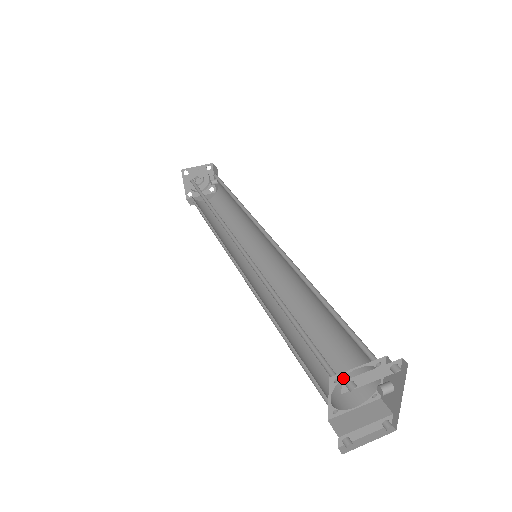
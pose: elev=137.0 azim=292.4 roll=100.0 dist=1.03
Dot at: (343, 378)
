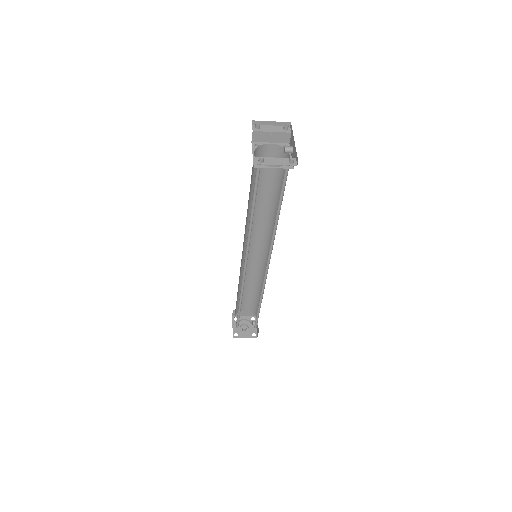
Dot at: occluded
